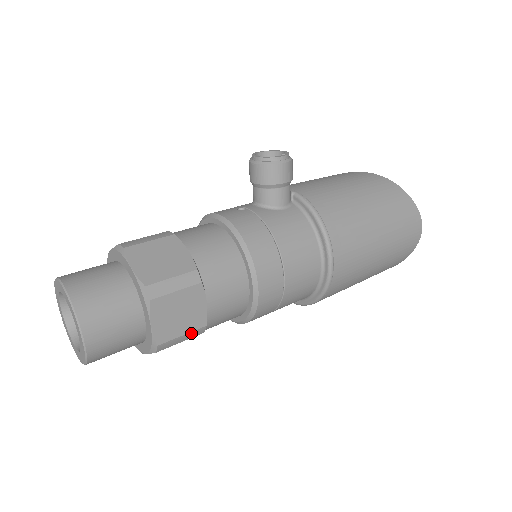
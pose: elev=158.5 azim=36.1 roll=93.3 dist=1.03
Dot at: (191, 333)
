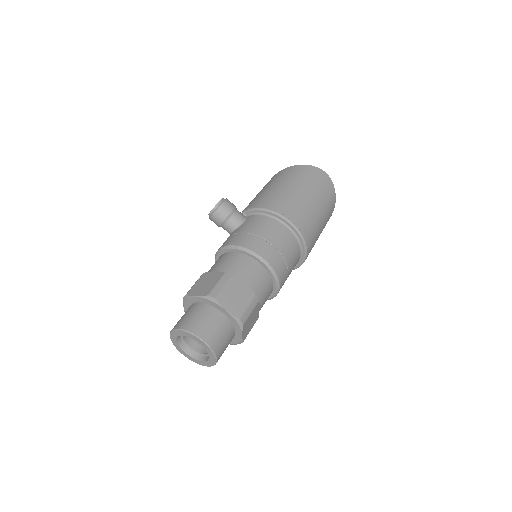
Dot at: (251, 304)
